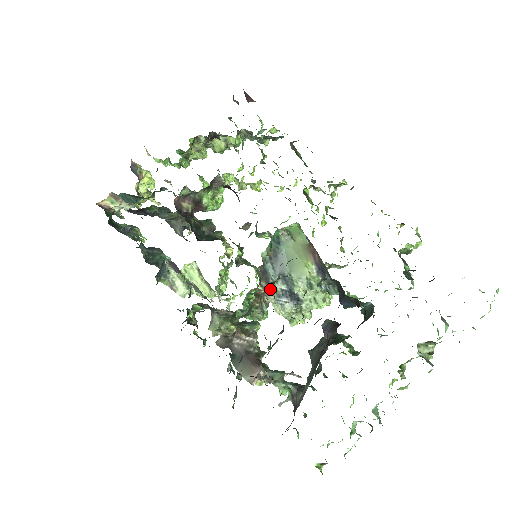
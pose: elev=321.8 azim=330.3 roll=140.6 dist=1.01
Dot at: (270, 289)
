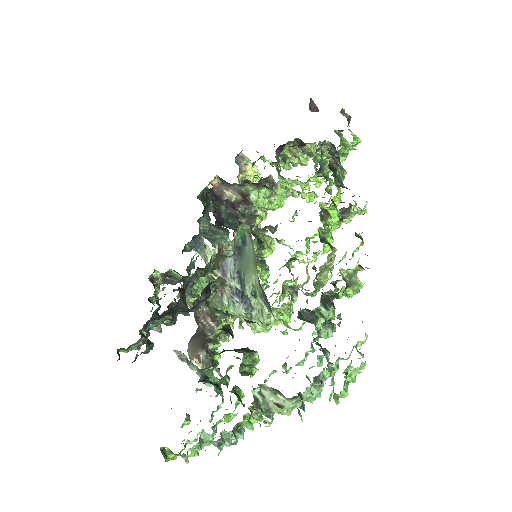
Dot at: (226, 282)
